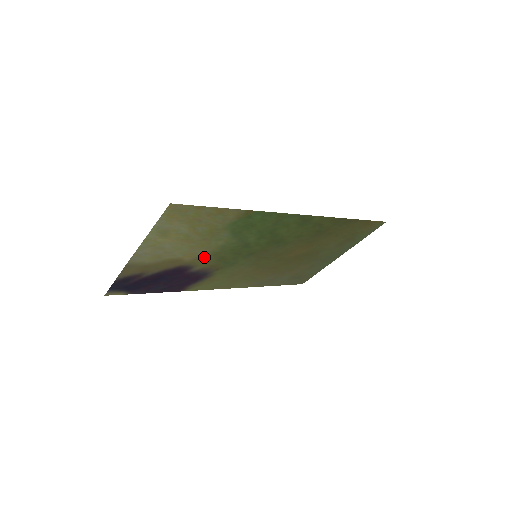
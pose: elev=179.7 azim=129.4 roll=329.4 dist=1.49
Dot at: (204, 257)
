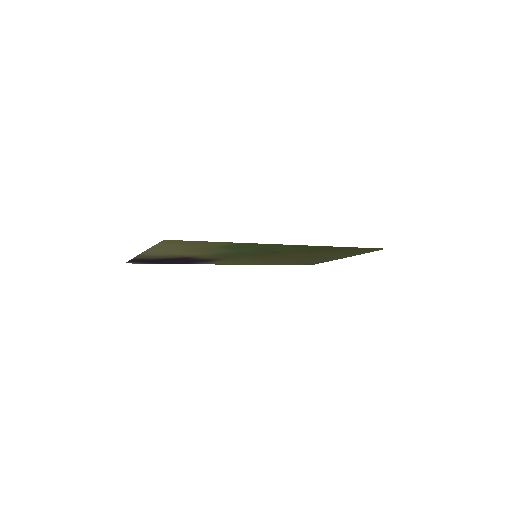
Dot at: (206, 255)
